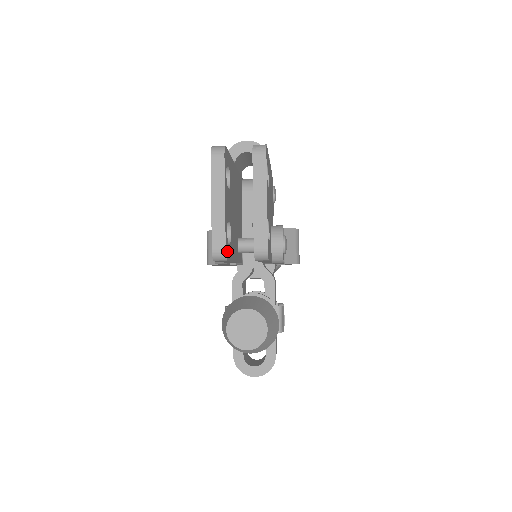
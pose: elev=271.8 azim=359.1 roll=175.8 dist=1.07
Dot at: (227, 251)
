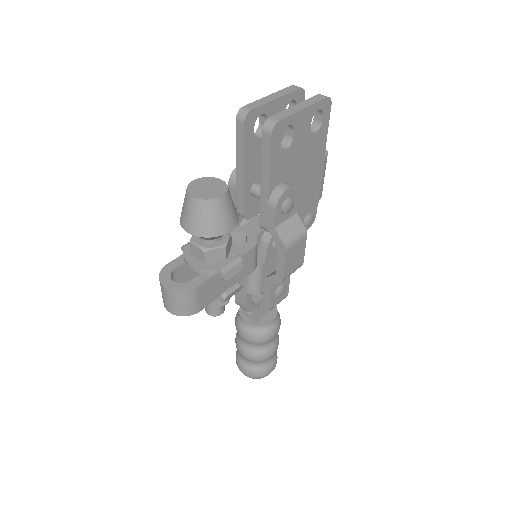
Dot at: (250, 120)
